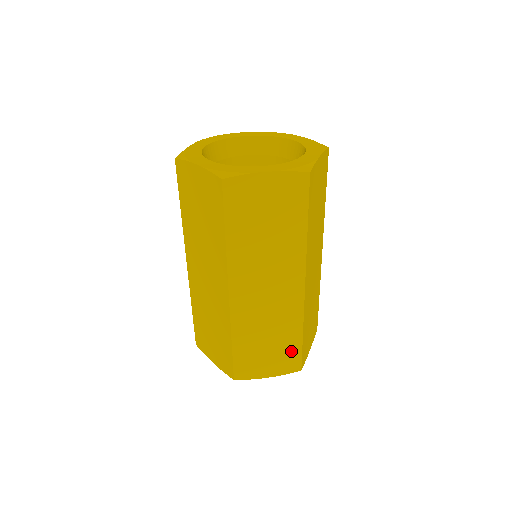
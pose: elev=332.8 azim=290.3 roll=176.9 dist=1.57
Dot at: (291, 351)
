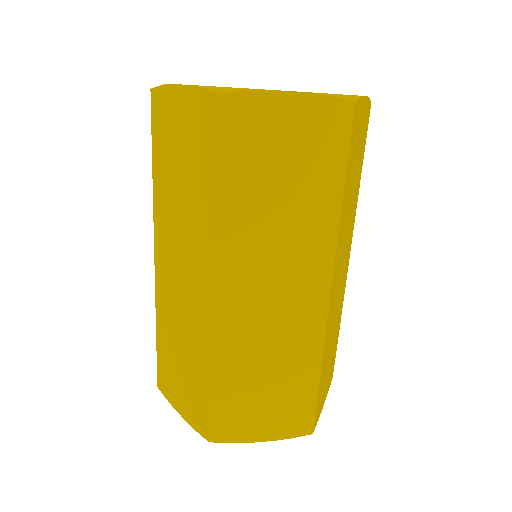
Dot at: (300, 400)
